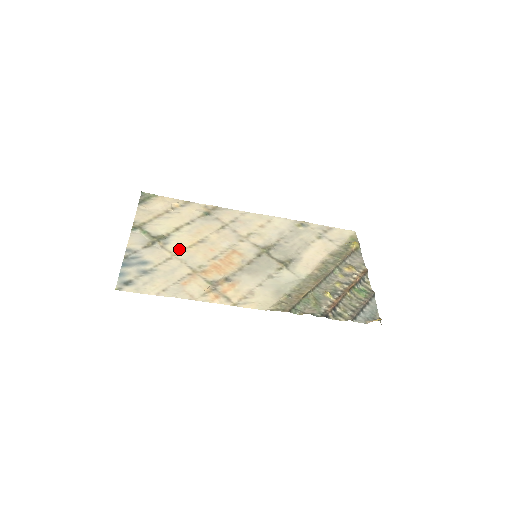
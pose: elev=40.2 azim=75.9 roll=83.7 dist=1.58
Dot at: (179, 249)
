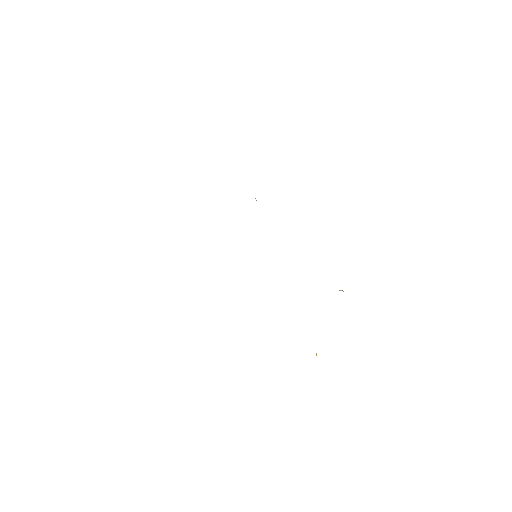
Dot at: occluded
